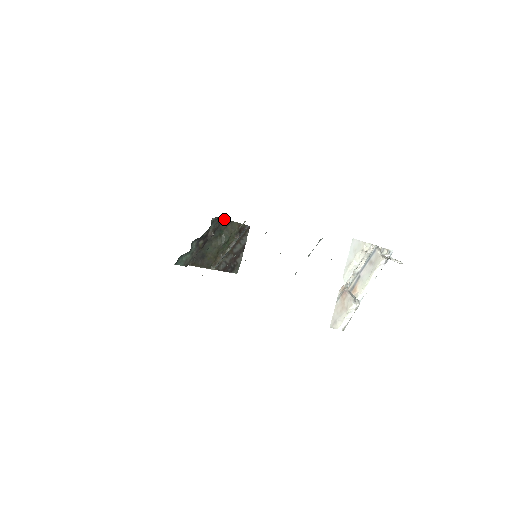
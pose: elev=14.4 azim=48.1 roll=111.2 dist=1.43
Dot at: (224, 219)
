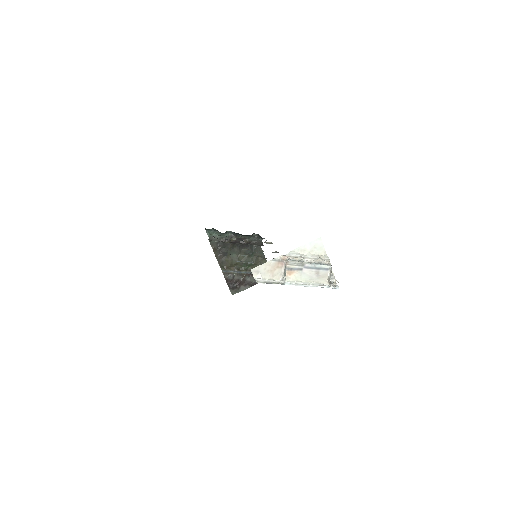
Dot at: (262, 244)
